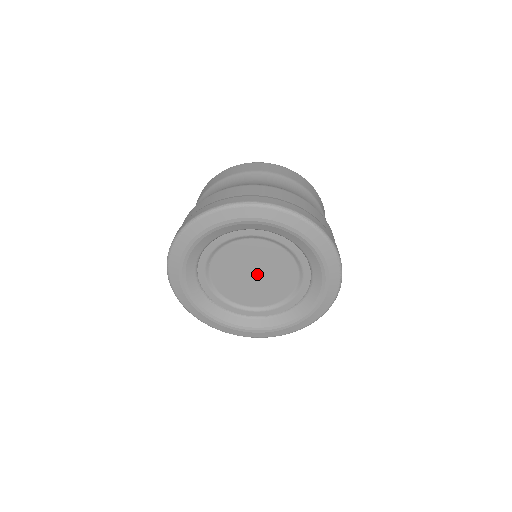
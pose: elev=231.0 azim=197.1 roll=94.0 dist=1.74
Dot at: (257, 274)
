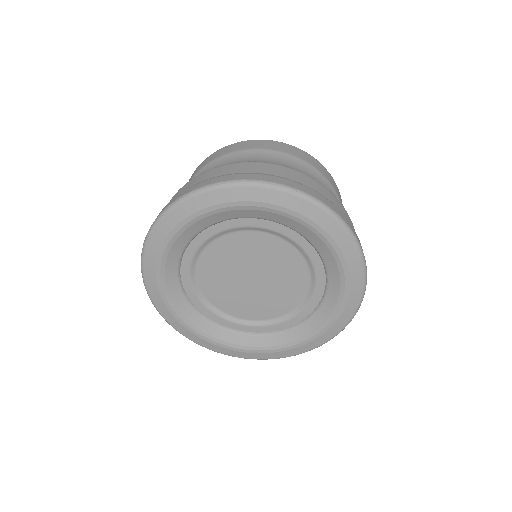
Dot at: (256, 281)
